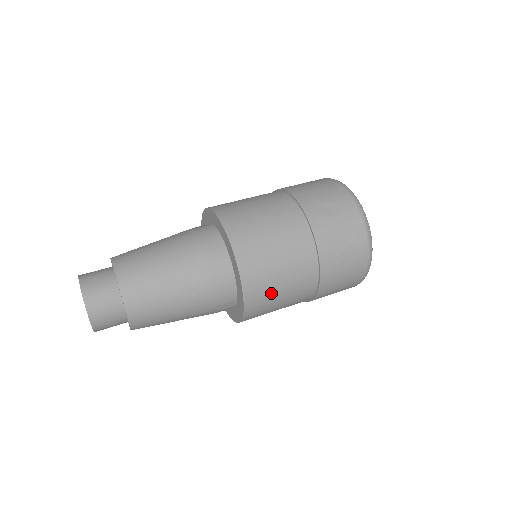
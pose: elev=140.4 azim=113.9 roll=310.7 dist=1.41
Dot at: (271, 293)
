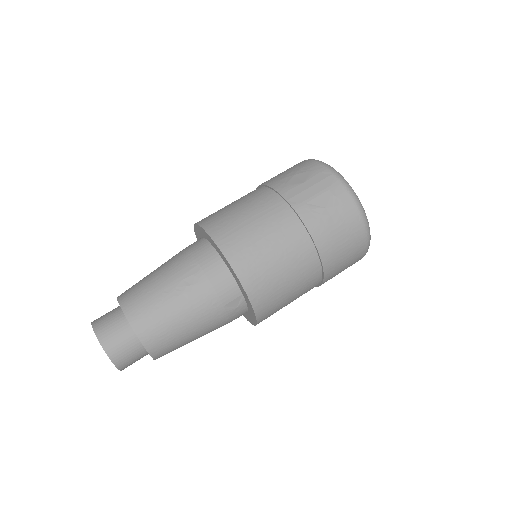
Dot at: (268, 271)
